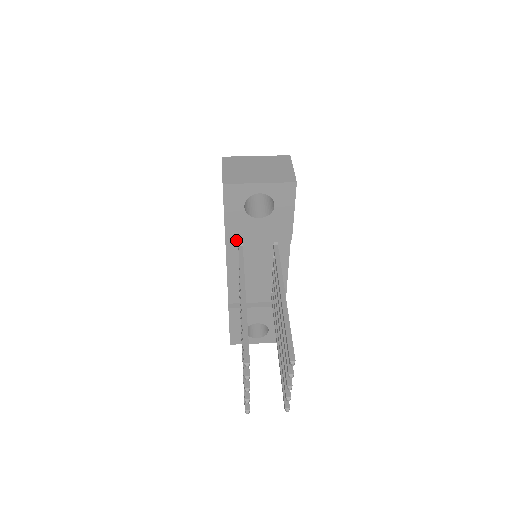
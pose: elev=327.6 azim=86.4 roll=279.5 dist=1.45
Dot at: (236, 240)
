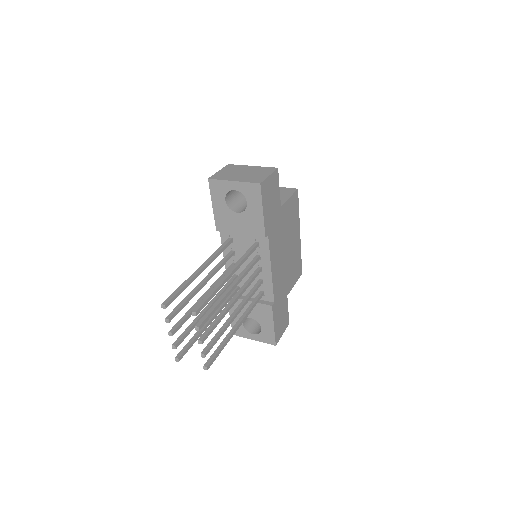
Dot at: (224, 230)
